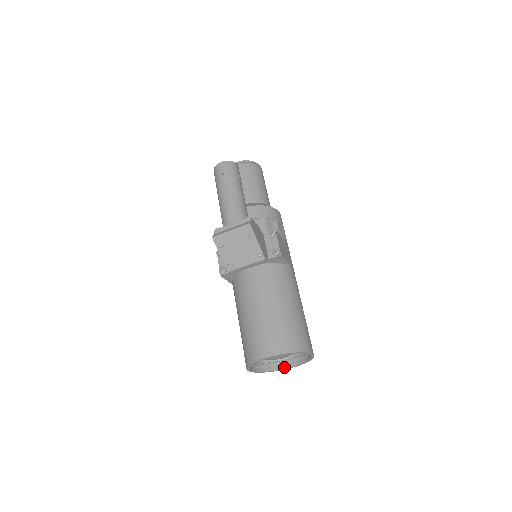
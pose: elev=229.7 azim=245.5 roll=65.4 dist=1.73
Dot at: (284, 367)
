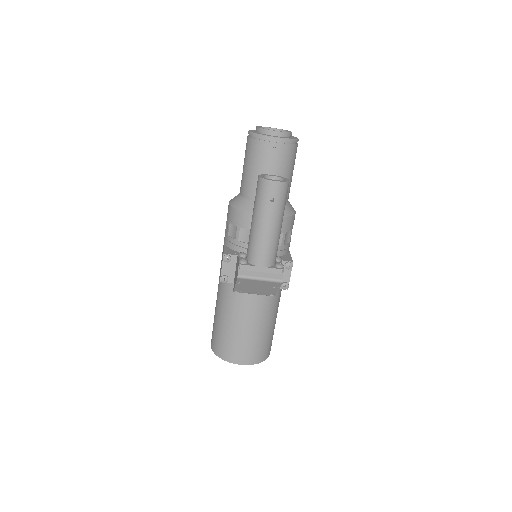
Dot at: occluded
